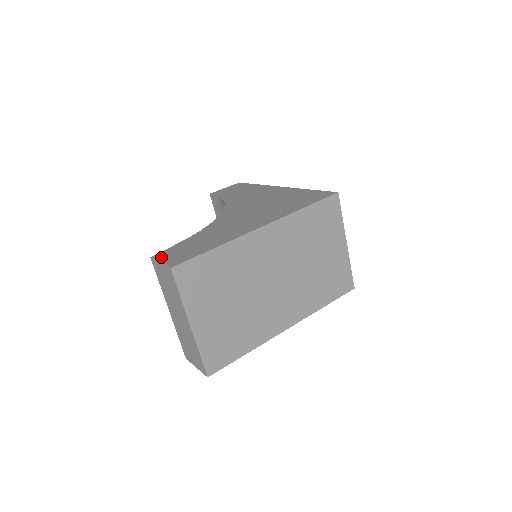
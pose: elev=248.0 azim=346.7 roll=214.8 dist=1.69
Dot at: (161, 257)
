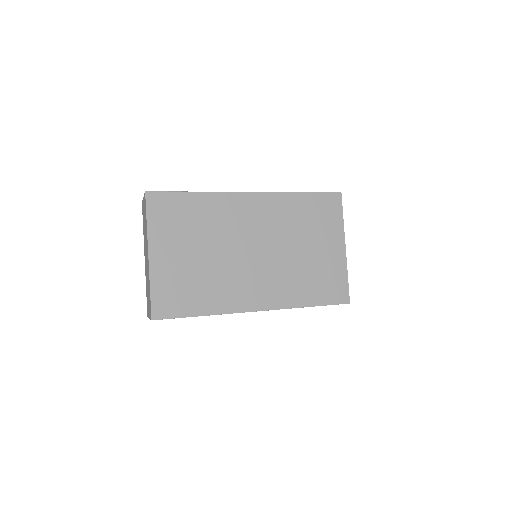
Dot at: occluded
